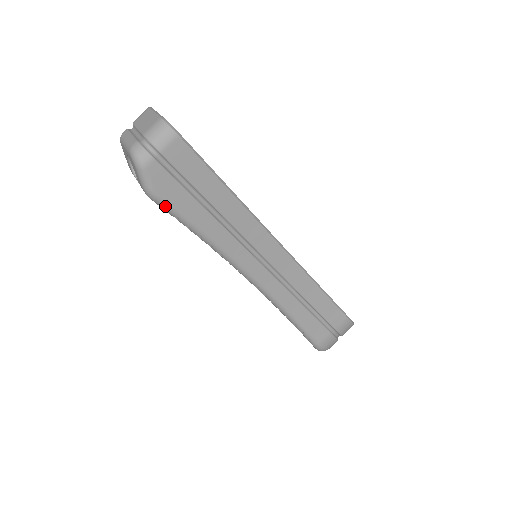
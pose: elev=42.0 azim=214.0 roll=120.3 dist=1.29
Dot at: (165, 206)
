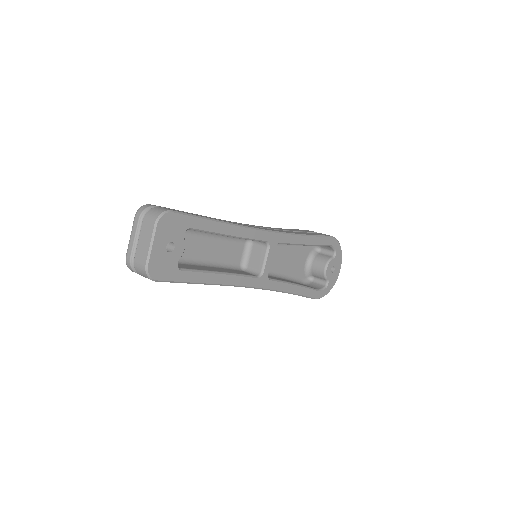
Dot at: occluded
